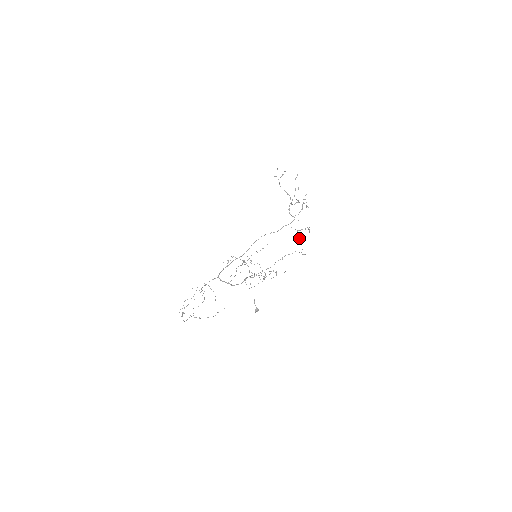
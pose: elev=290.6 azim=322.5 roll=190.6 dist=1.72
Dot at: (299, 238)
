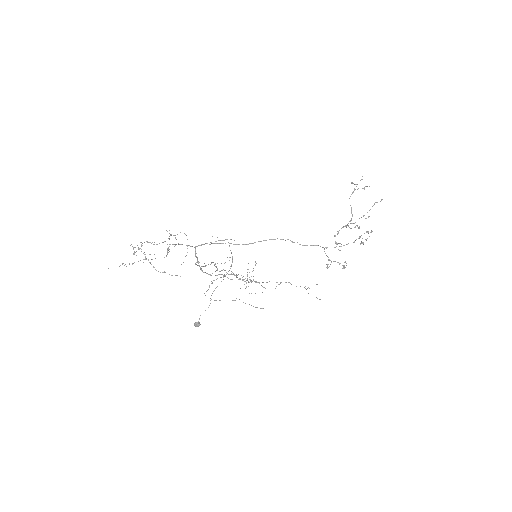
Dot at: occluded
